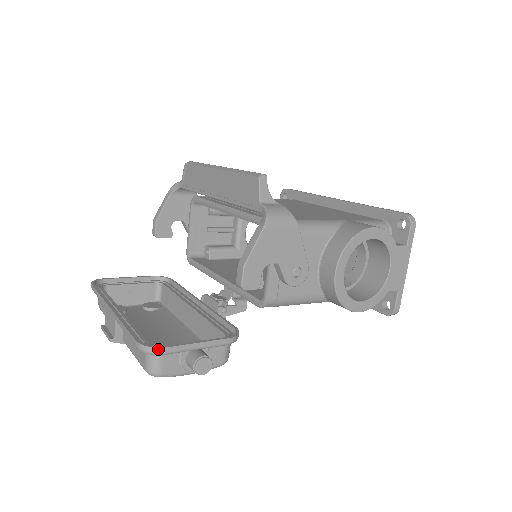
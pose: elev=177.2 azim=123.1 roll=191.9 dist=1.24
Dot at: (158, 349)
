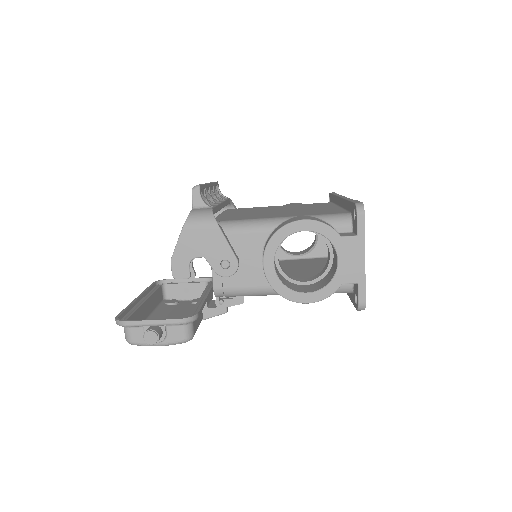
Dot at: (121, 322)
